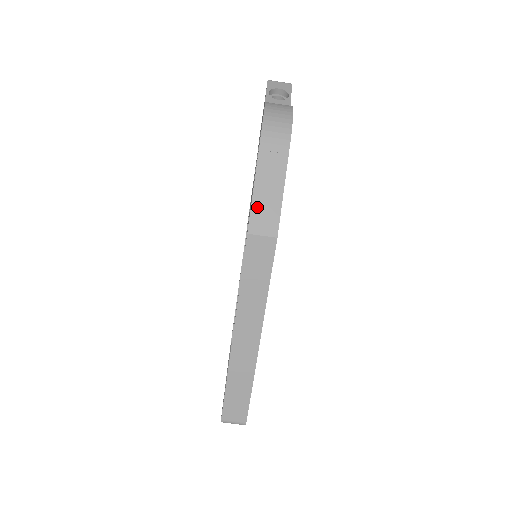
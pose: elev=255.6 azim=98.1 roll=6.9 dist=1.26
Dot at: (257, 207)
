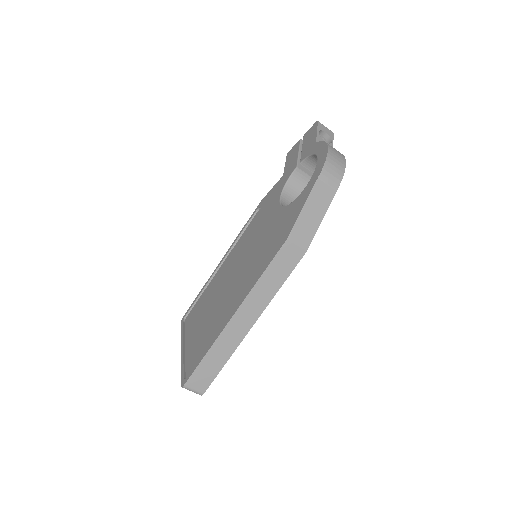
Dot at: (301, 221)
